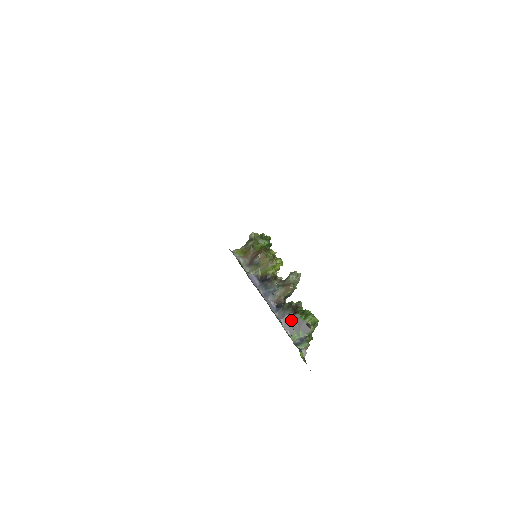
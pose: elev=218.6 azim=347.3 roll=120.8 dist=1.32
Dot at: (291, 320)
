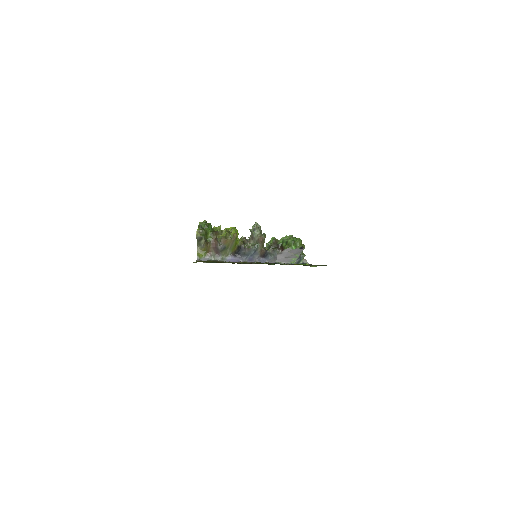
Dot at: (284, 255)
